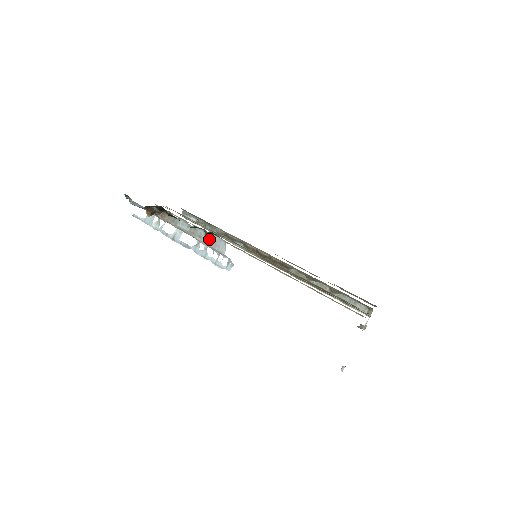
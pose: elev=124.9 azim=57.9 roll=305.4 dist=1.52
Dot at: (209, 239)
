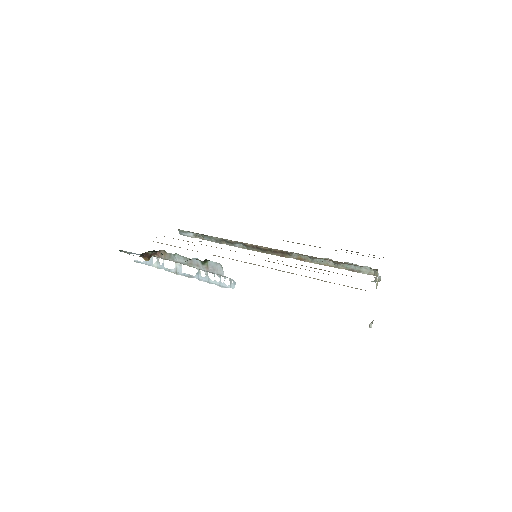
Dot at: (206, 266)
